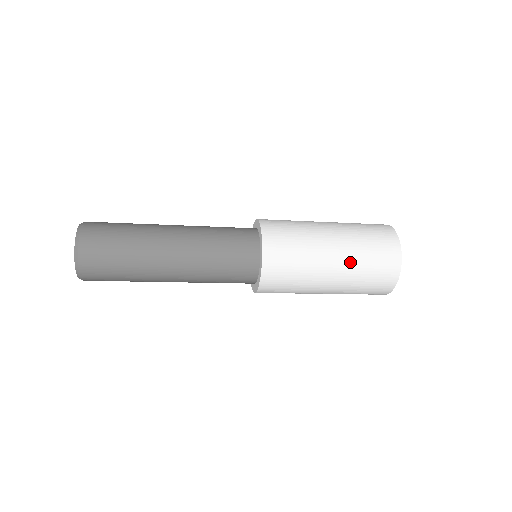
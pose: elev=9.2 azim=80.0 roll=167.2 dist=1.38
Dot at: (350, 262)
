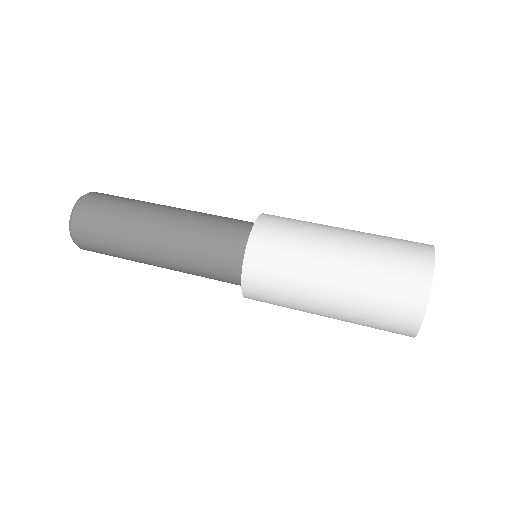
Dot at: (349, 305)
